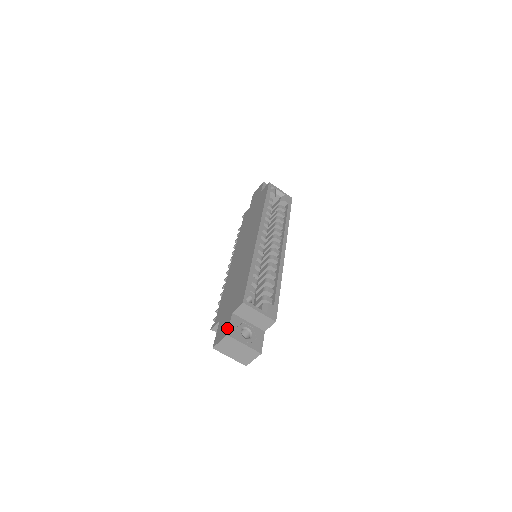
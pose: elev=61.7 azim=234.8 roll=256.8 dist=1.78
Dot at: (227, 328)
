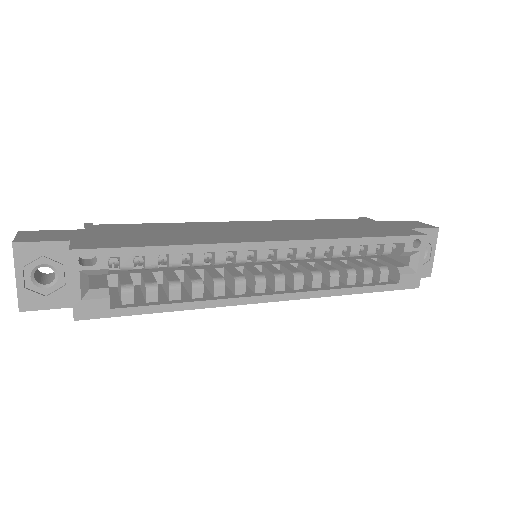
Dot at: (32, 240)
